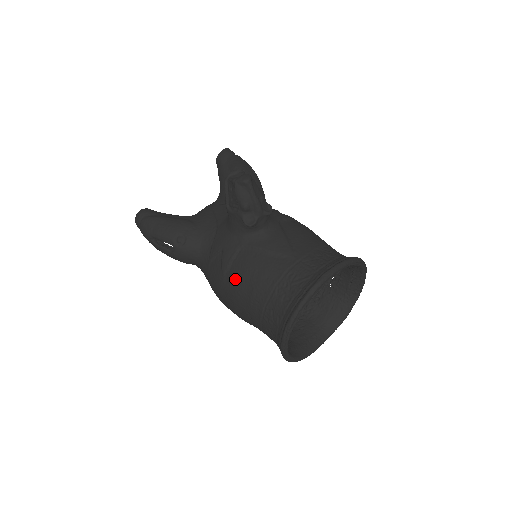
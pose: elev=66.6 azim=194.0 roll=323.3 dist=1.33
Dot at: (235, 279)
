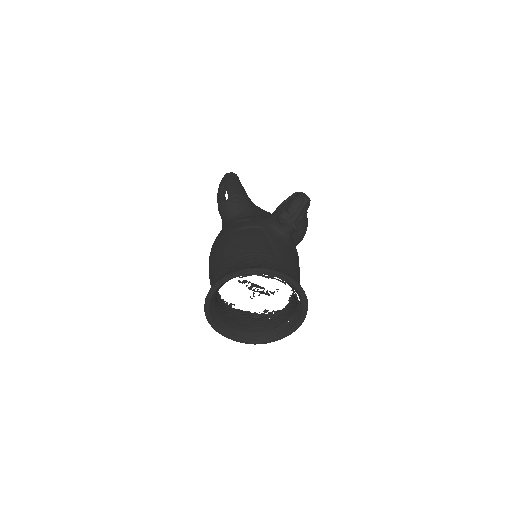
Dot at: (239, 235)
